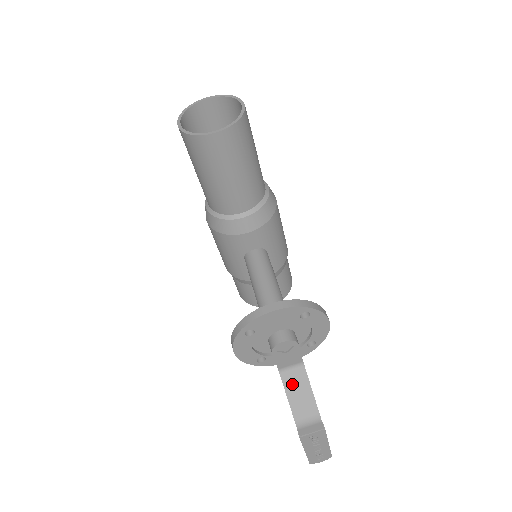
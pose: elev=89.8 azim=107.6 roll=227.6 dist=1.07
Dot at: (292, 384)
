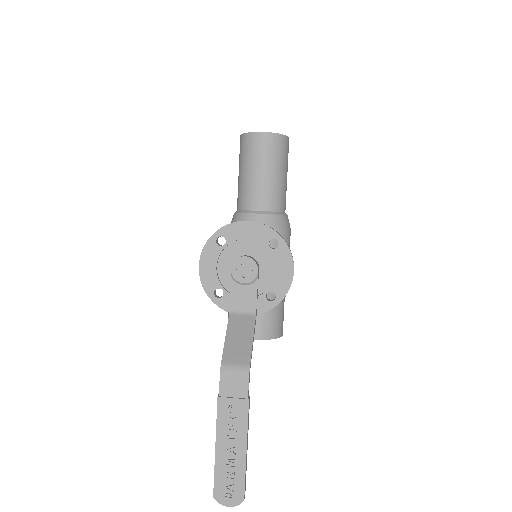
Dot at: (236, 327)
